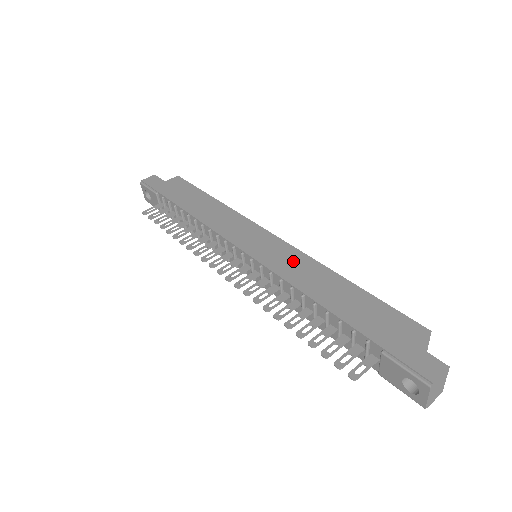
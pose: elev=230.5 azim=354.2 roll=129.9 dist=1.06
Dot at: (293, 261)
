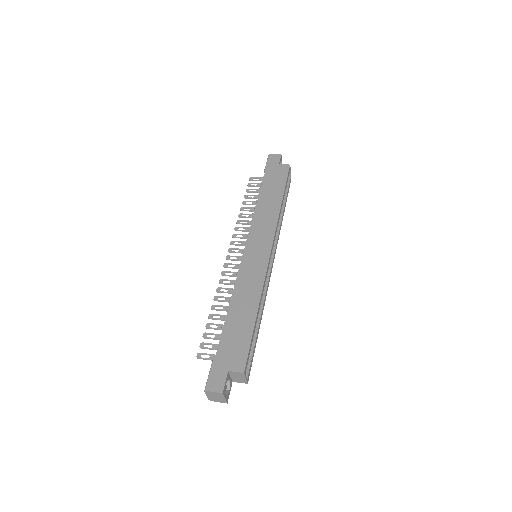
Dot at: (254, 276)
